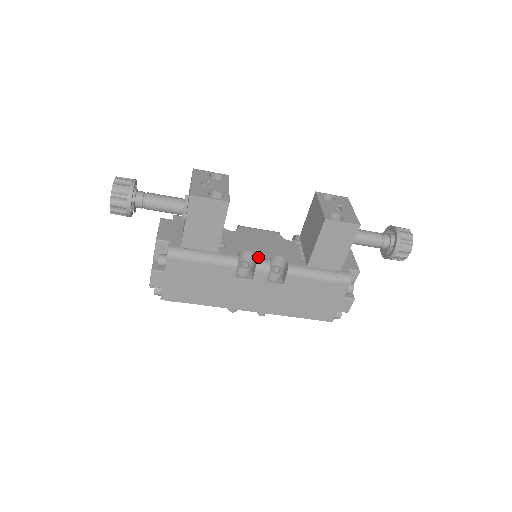
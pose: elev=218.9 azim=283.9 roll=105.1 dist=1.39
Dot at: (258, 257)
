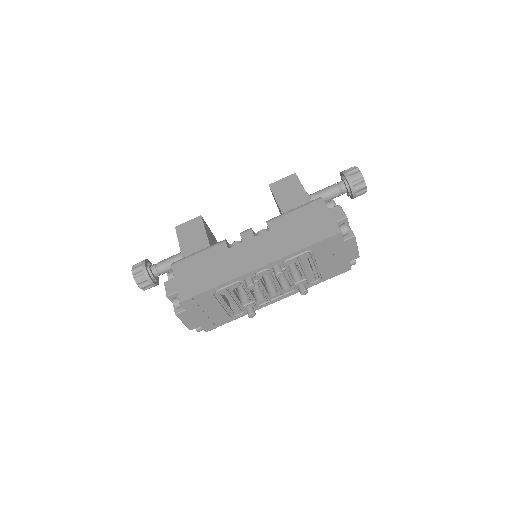
Dot at: occluded
